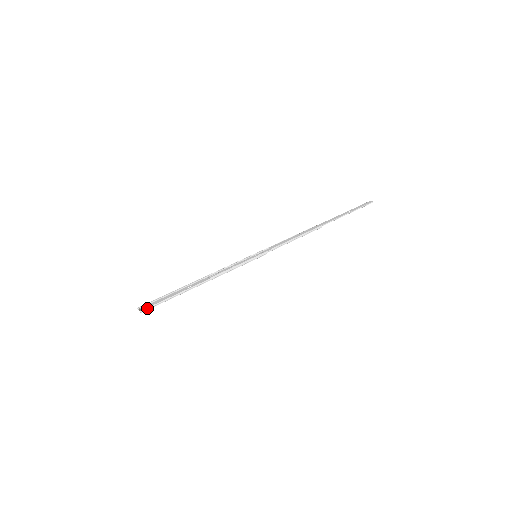
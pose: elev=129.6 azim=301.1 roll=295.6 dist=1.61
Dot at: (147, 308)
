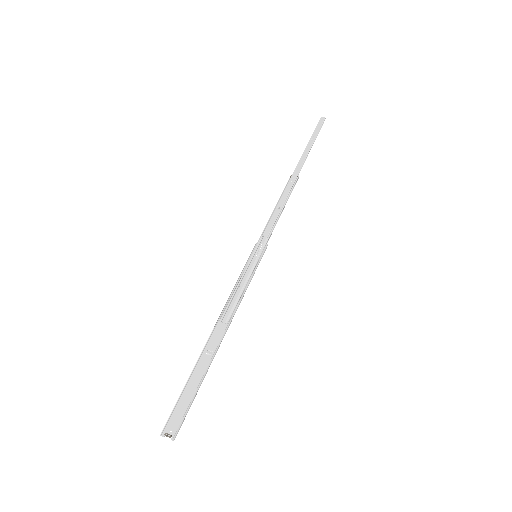
Dot at: (179, 426)
